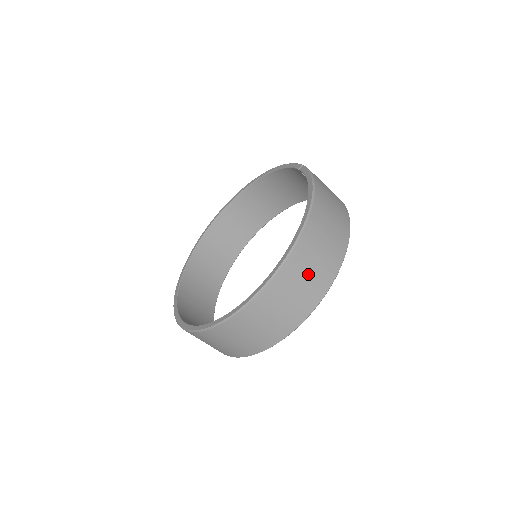
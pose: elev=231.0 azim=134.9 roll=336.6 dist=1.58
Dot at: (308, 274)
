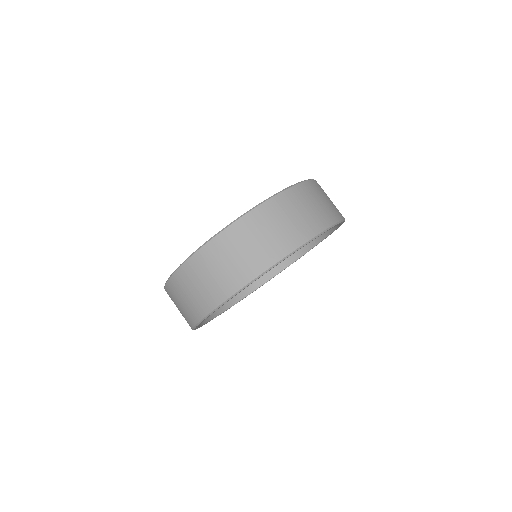
Dot at: (323, 200)
